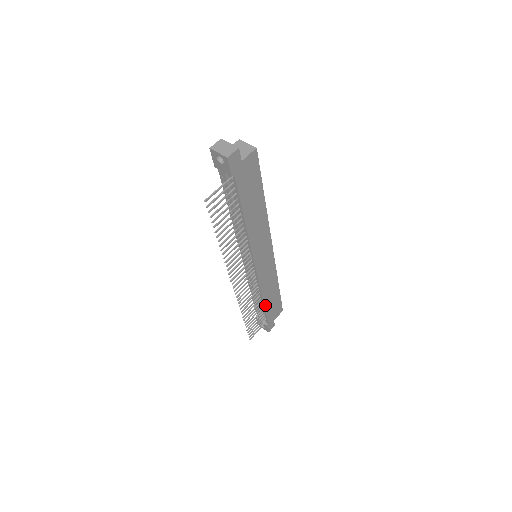
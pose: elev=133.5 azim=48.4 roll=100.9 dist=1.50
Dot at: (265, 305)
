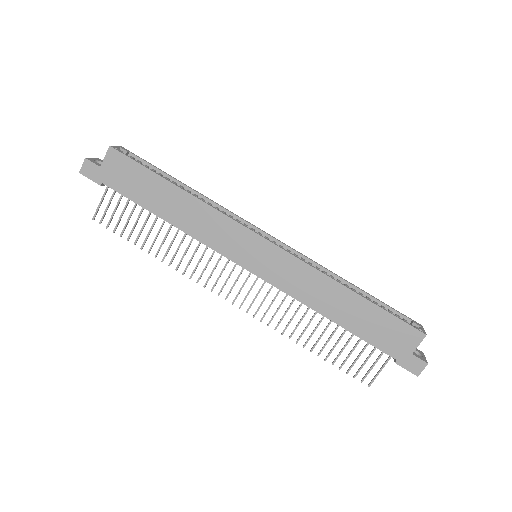
Dot at: (345, 325)
